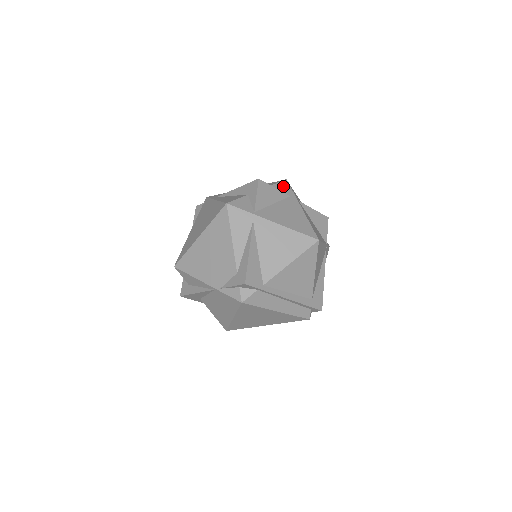
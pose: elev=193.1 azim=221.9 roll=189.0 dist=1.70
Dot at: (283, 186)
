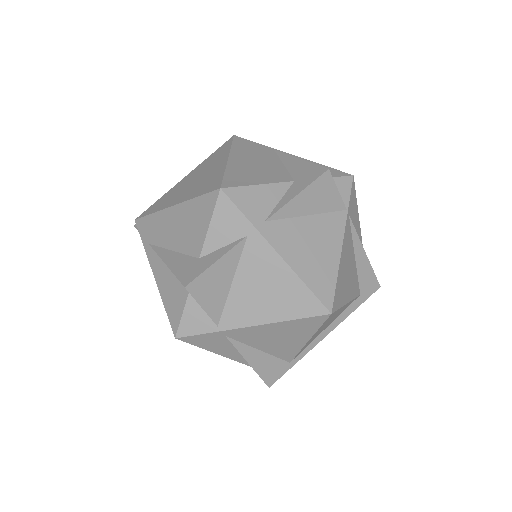
Dot at: (224, 217)
